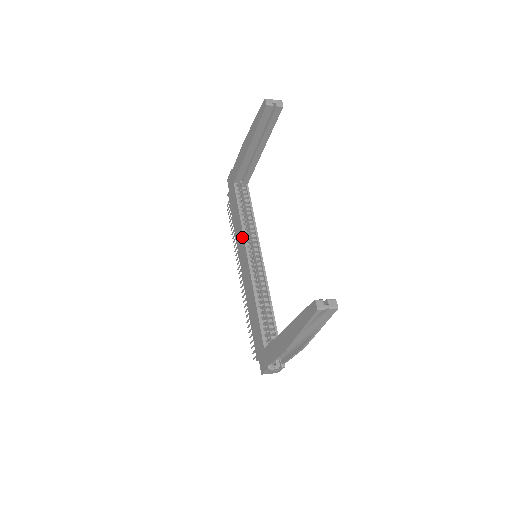
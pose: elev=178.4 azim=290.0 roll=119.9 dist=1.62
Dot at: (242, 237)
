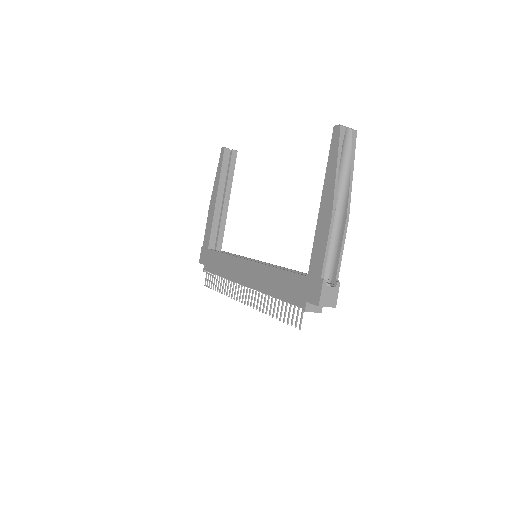
Dot at: (234, 259)
